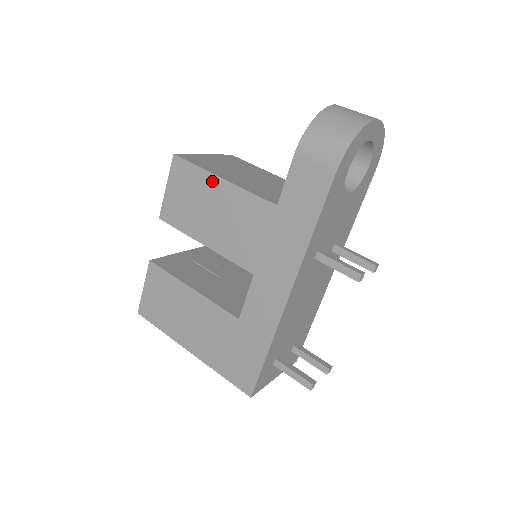
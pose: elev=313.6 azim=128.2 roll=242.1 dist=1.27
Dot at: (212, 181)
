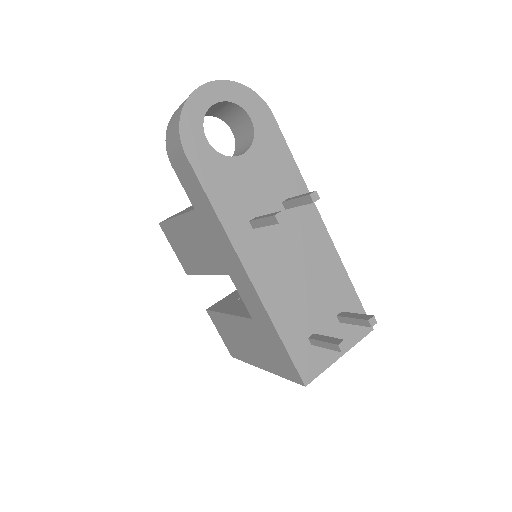
Dot at: (175, 224)
